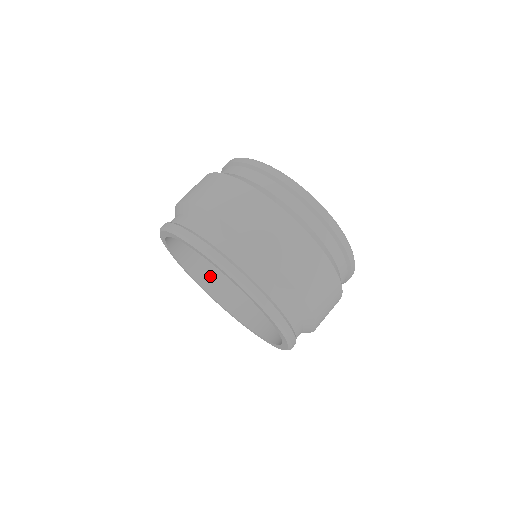
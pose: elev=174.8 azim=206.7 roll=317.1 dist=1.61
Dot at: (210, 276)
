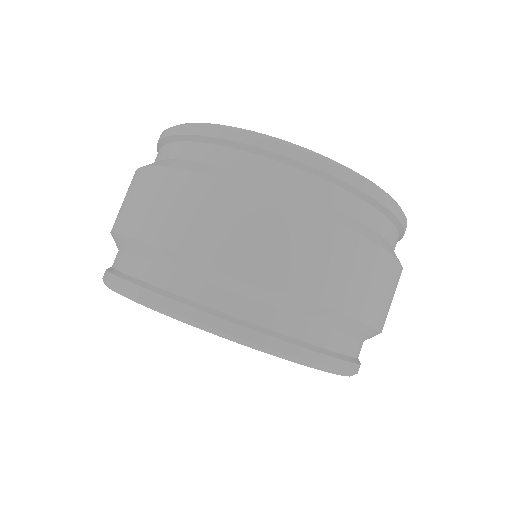
Dot at: occluded
